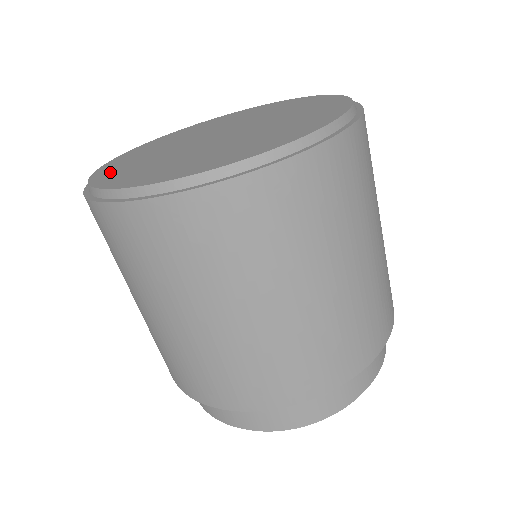
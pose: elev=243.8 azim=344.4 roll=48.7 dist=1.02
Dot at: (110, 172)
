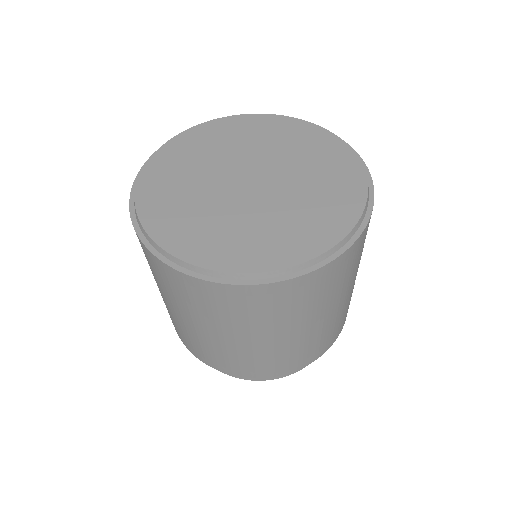
Dot at: (160, 217)
